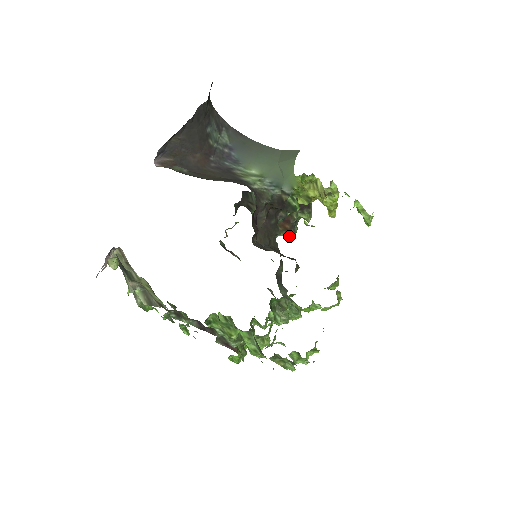
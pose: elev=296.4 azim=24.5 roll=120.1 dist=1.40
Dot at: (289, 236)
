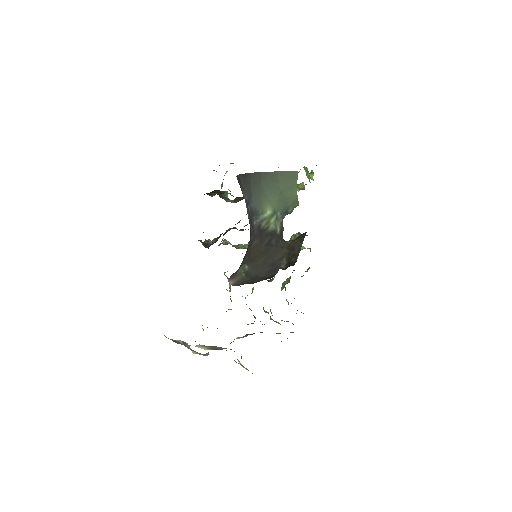
Dot at: occluded
